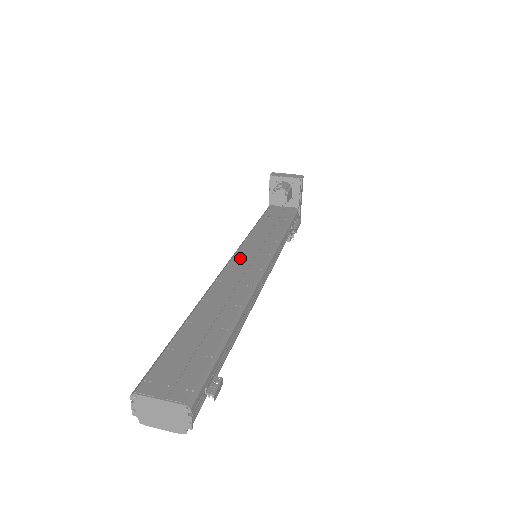
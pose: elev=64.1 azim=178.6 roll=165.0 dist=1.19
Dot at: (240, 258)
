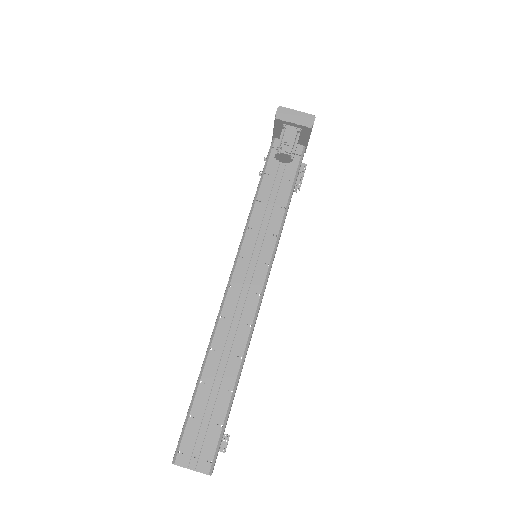
Dot at: (241, 273)
